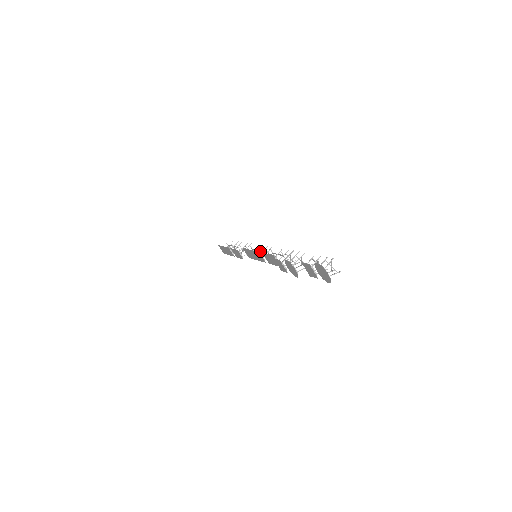
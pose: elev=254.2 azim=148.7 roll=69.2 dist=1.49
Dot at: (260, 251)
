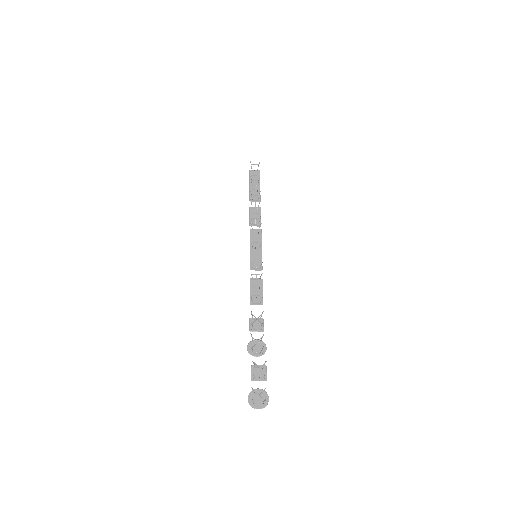
Dot at: occluded
